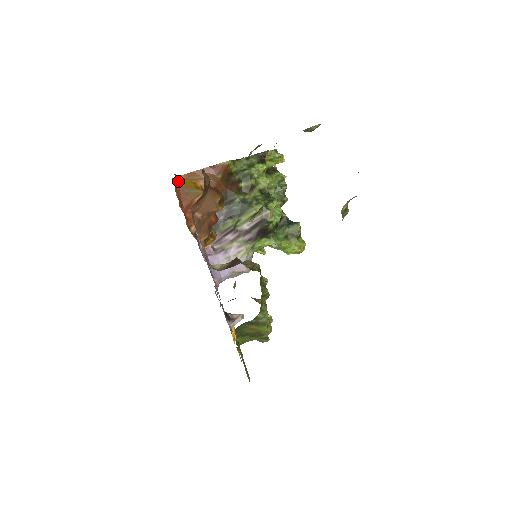
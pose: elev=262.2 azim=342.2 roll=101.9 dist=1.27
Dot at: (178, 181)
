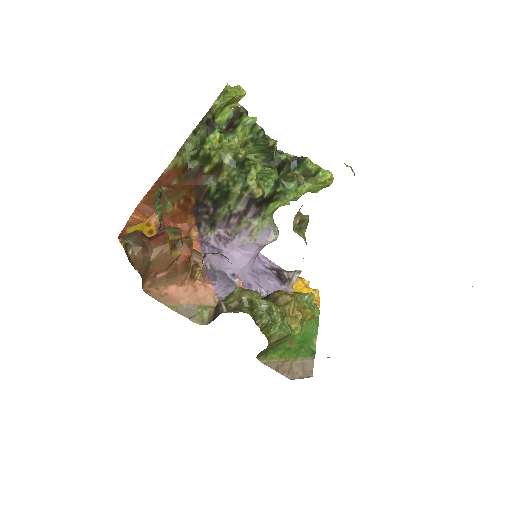
Dot at: (145, 203)
